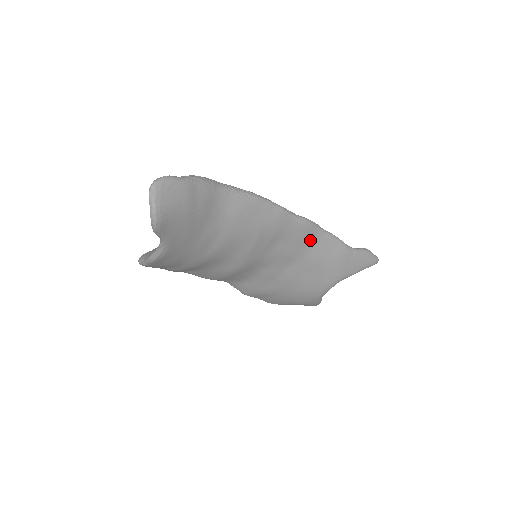
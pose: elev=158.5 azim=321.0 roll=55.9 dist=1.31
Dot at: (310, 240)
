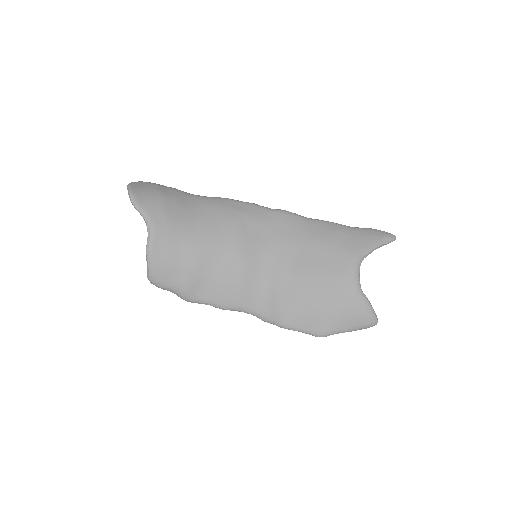
Dot at: (298, 225)
